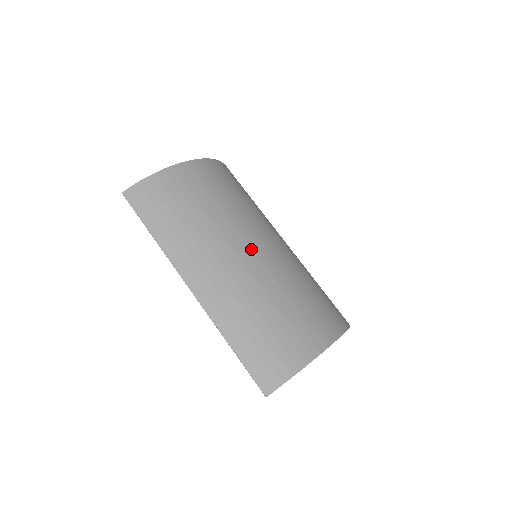
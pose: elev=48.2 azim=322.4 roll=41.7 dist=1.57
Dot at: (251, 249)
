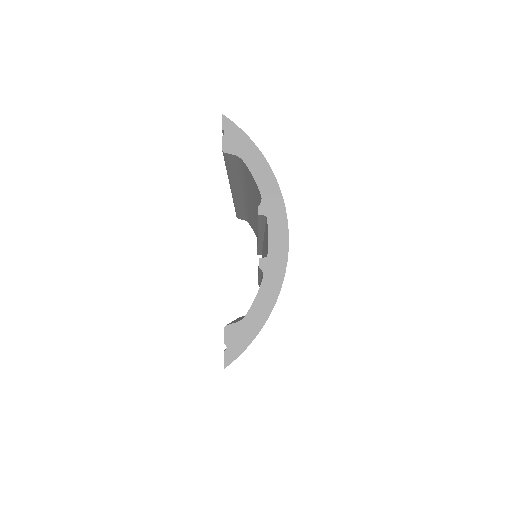
Dot at: occluded
